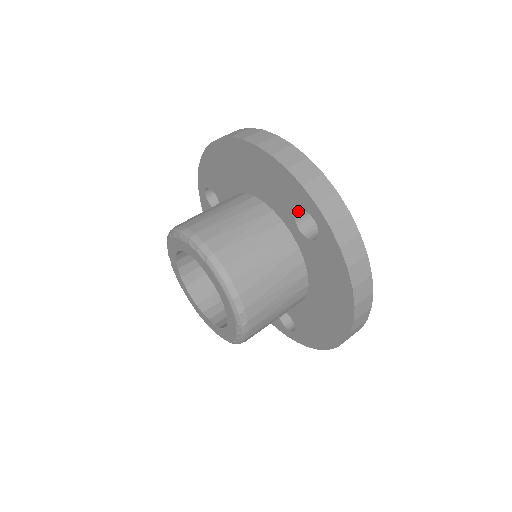
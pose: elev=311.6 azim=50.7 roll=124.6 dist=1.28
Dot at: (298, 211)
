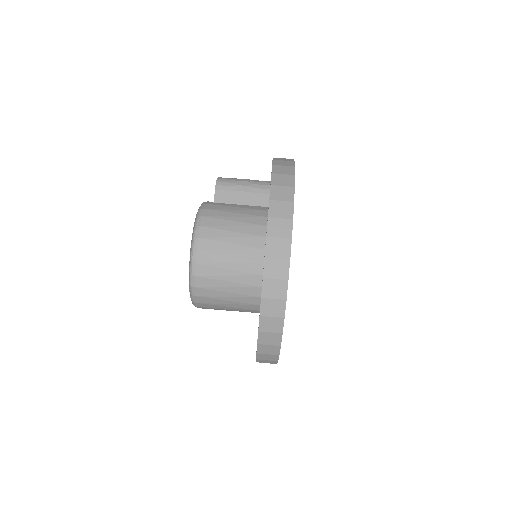
Dot at: occluded
